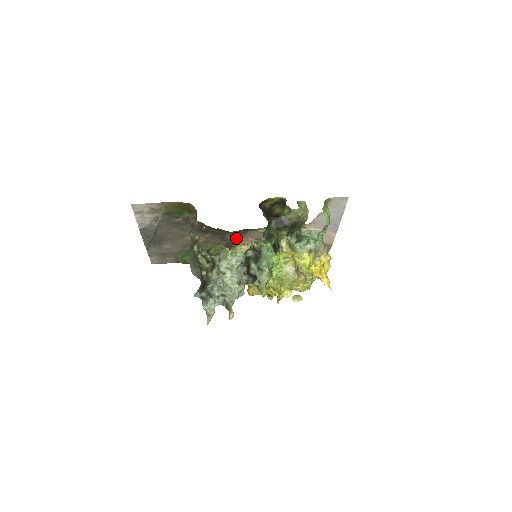
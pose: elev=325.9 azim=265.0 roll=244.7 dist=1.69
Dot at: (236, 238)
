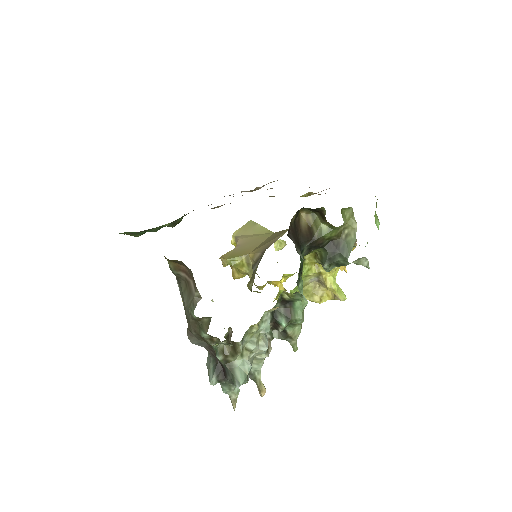
Dot at: occluded
